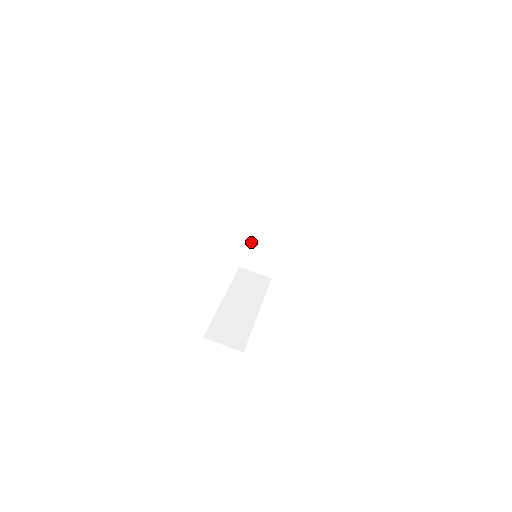
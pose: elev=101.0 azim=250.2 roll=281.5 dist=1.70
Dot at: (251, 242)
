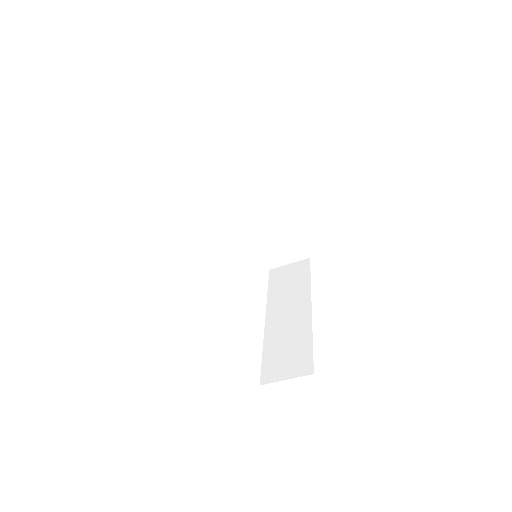
Dot at: occluded
